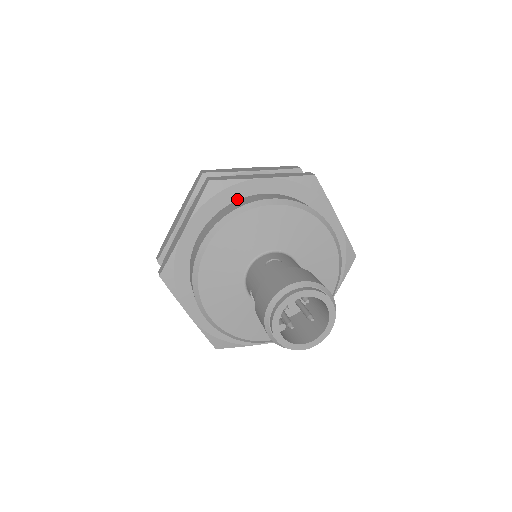
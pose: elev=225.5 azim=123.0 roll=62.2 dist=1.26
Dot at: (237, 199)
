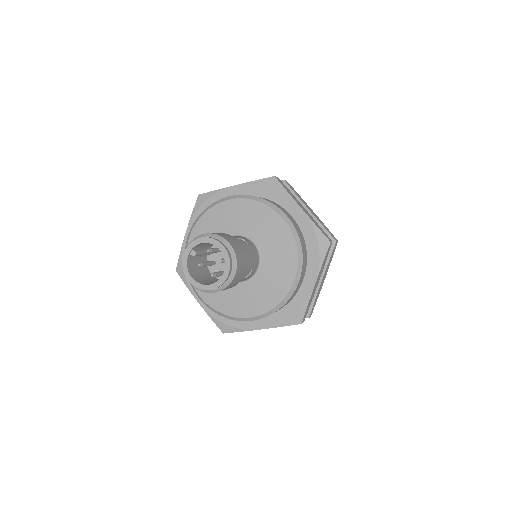
Dot at: (276, 202)
